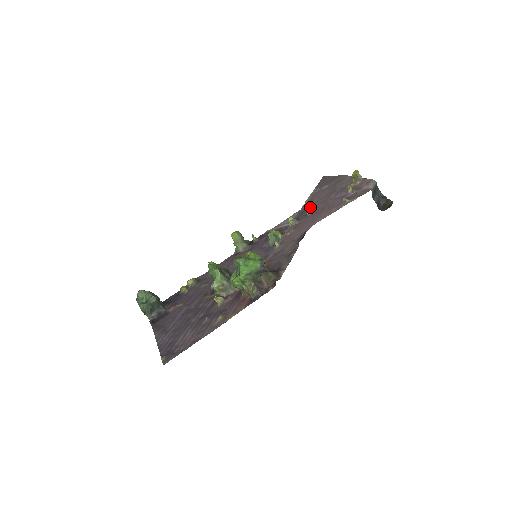
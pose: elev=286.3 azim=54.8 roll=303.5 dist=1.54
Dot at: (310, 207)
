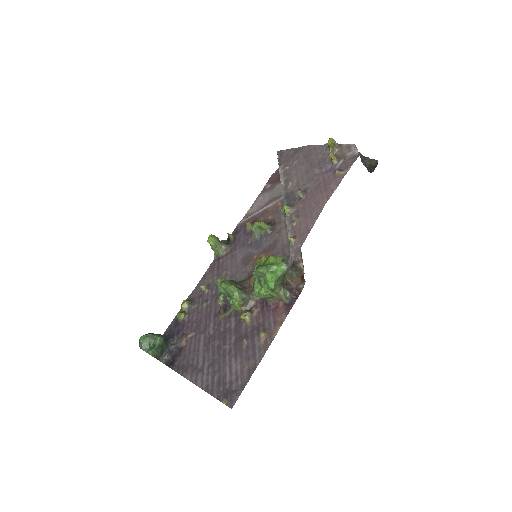
Dot at: (296, 189)
